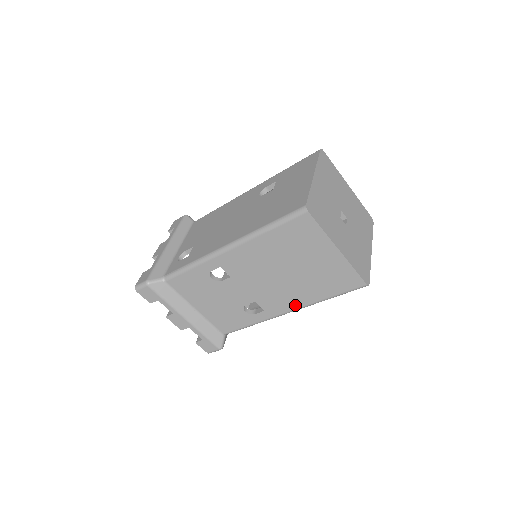
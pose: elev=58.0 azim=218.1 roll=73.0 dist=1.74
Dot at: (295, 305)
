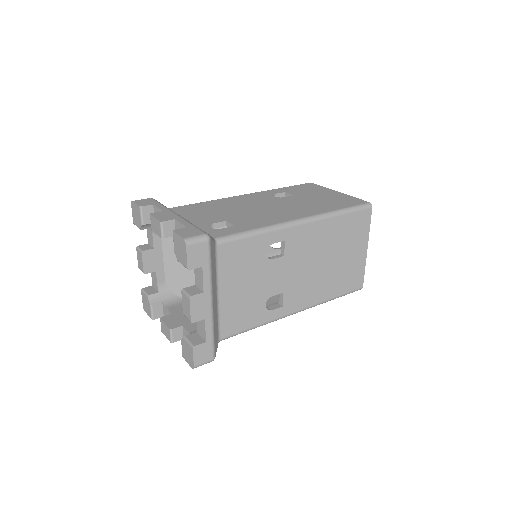
Dot at: (310, 302)
